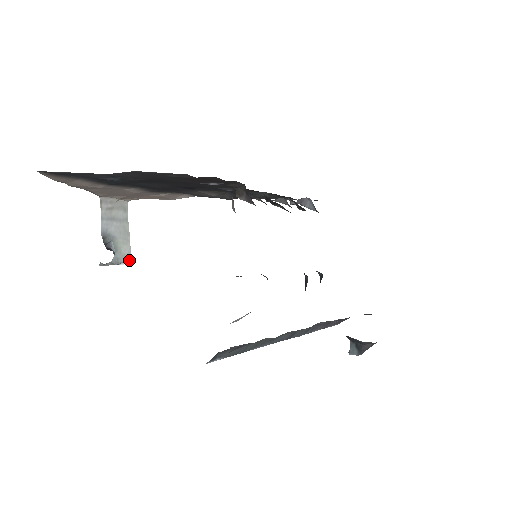
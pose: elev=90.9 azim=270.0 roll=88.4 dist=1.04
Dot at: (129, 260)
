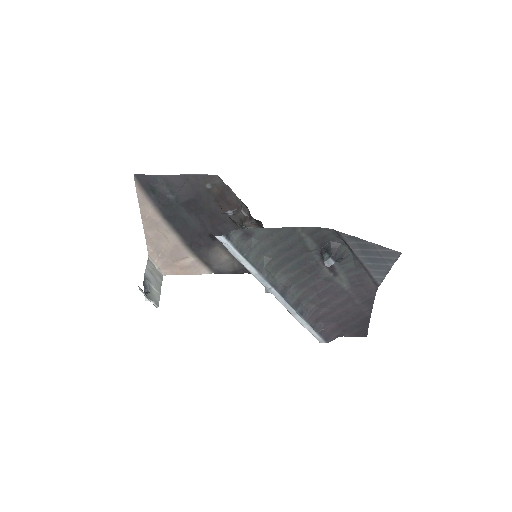
Dot at: (157, 304)
